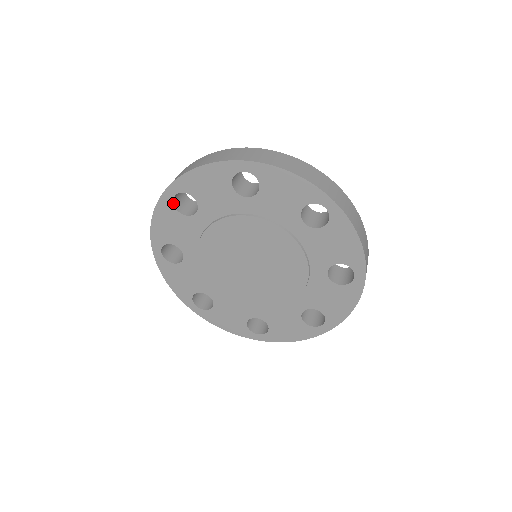
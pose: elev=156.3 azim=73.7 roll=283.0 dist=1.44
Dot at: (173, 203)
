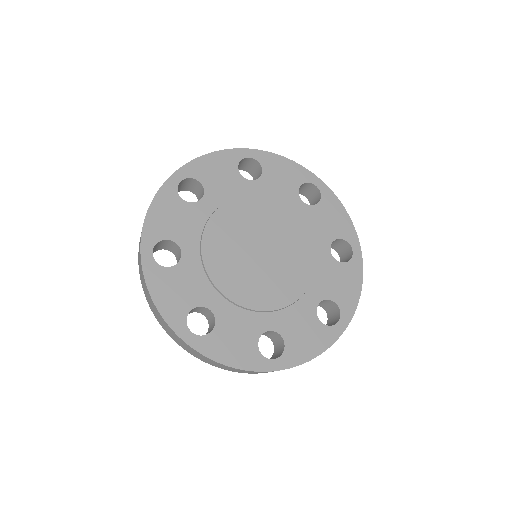
Dot at: (177, 190)
